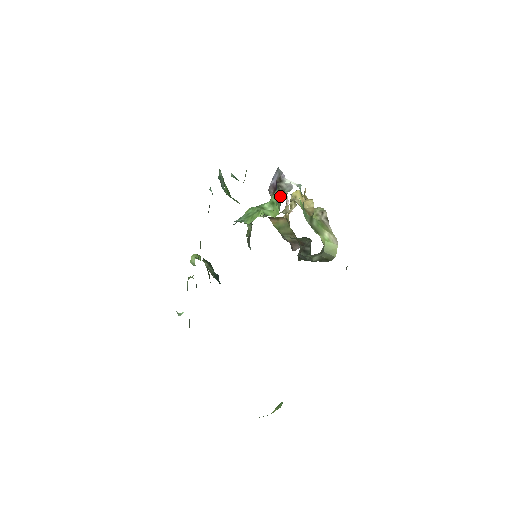
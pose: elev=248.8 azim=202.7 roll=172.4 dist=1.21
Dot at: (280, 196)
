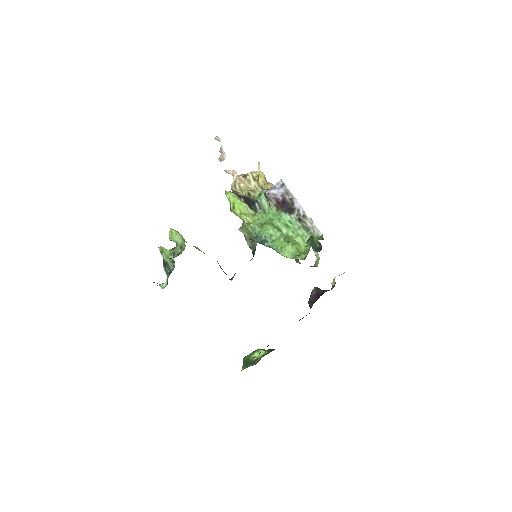
Dot at: (303, 231)
